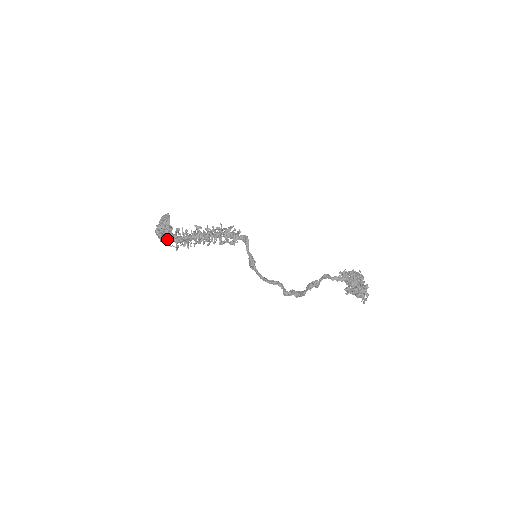
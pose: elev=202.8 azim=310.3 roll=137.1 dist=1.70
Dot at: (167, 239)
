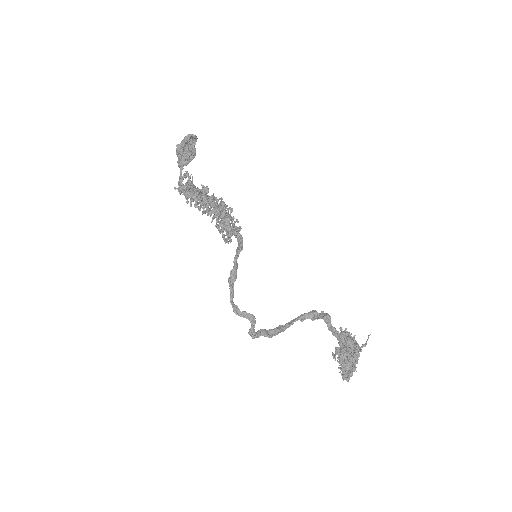
Dot at: (188, 162)
